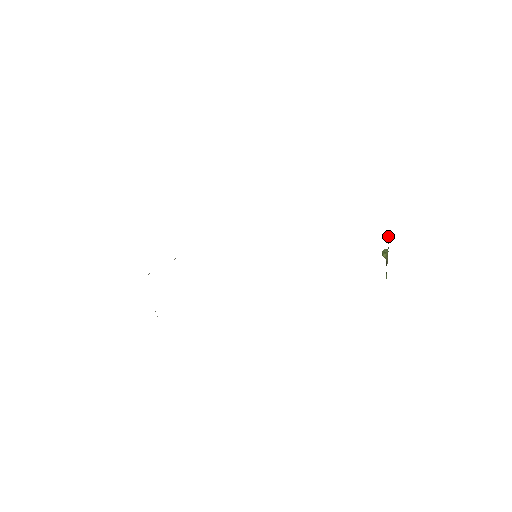
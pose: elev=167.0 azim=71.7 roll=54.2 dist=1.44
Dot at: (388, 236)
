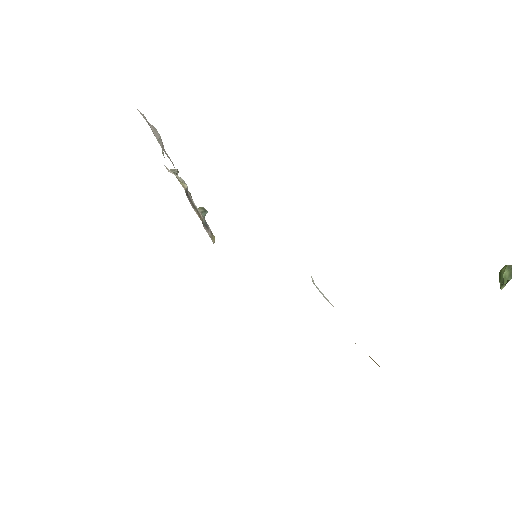
Dot at: occluded
